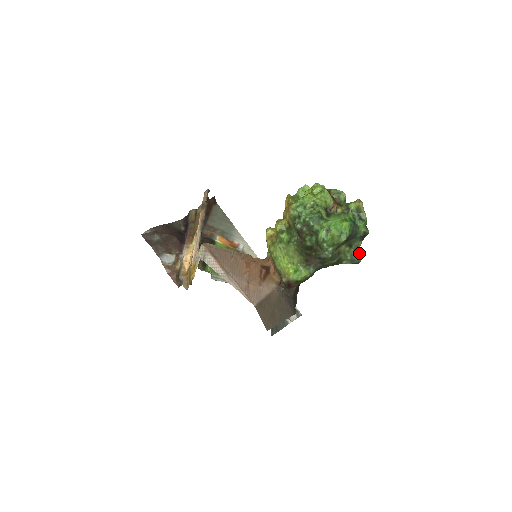
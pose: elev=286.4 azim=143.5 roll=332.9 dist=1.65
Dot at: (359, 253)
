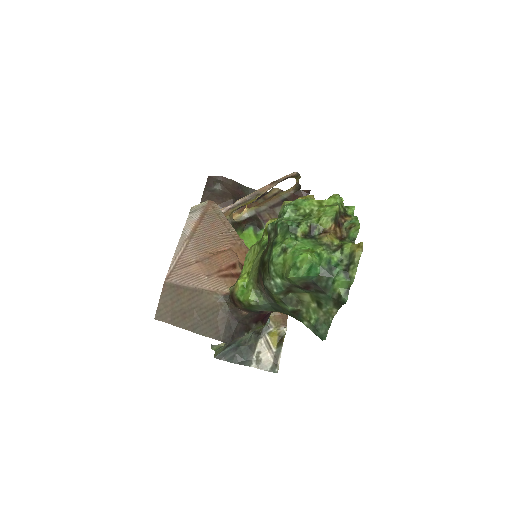
Dot at: (329, 326)
